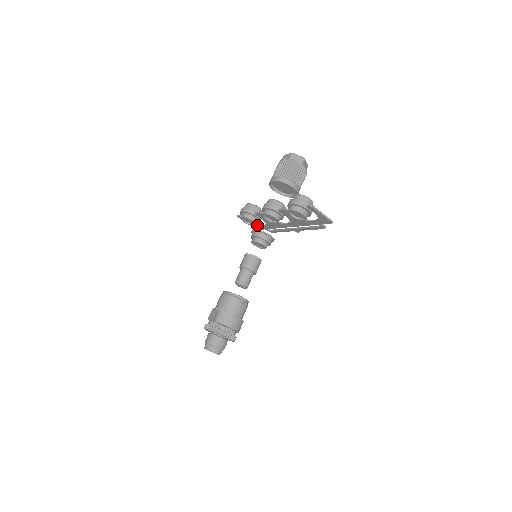
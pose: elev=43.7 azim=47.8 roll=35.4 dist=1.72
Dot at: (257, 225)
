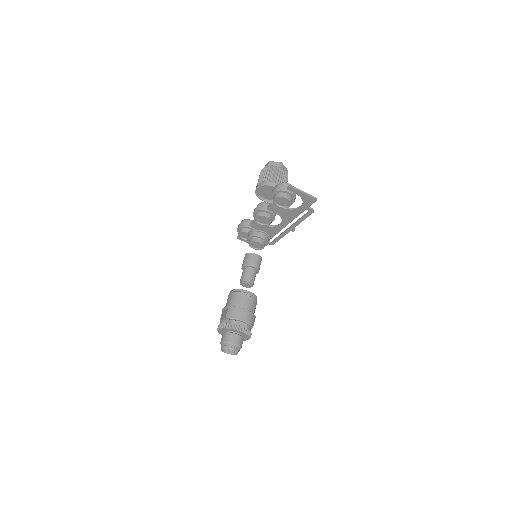
Dot at: occluded
